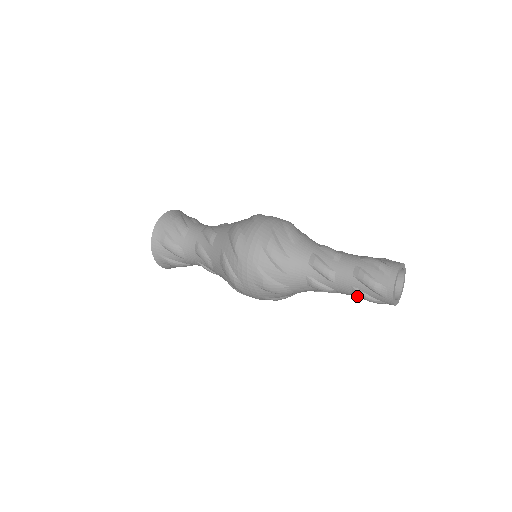
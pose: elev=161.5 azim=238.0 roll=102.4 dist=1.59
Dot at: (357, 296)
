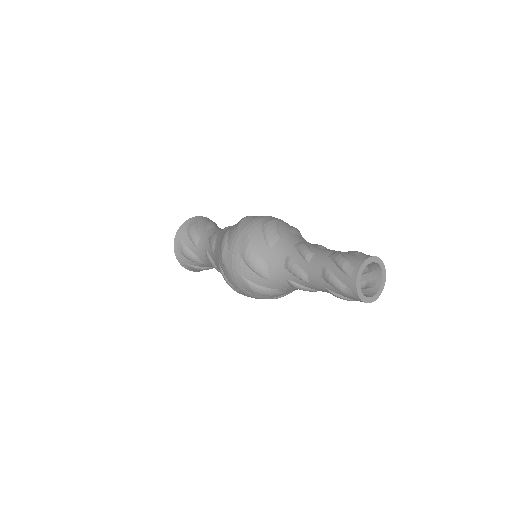
Dot at: occluded
